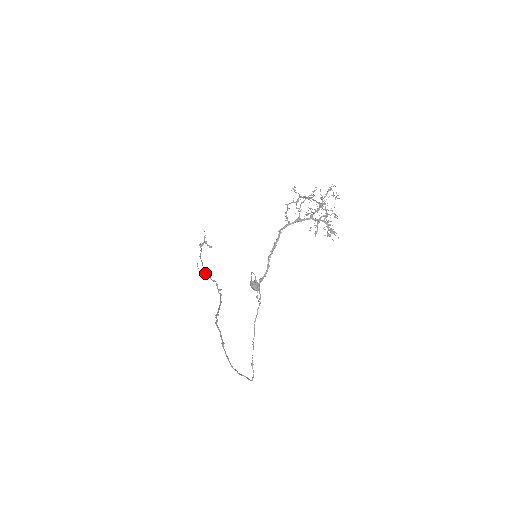
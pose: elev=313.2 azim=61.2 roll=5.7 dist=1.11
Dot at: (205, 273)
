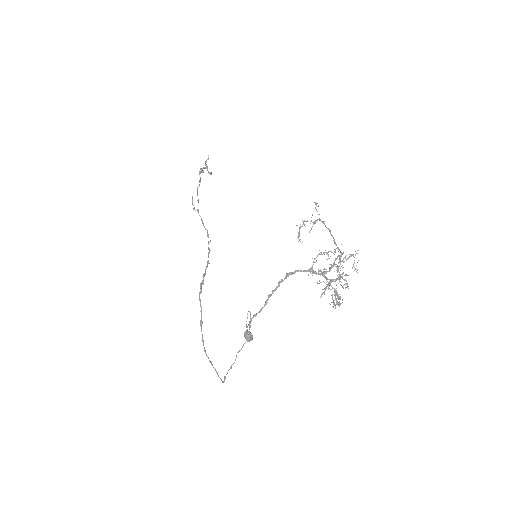
Dot at: (199, 215)
